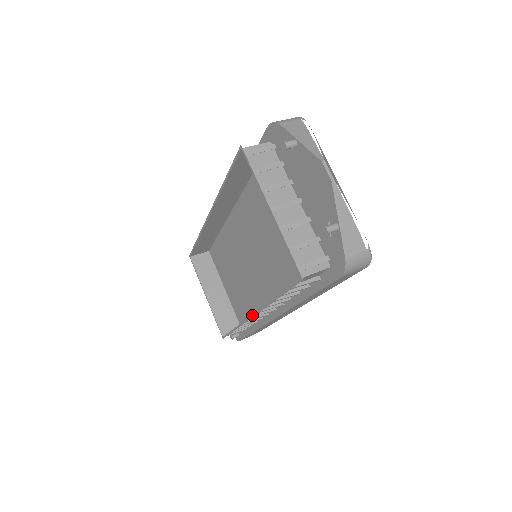
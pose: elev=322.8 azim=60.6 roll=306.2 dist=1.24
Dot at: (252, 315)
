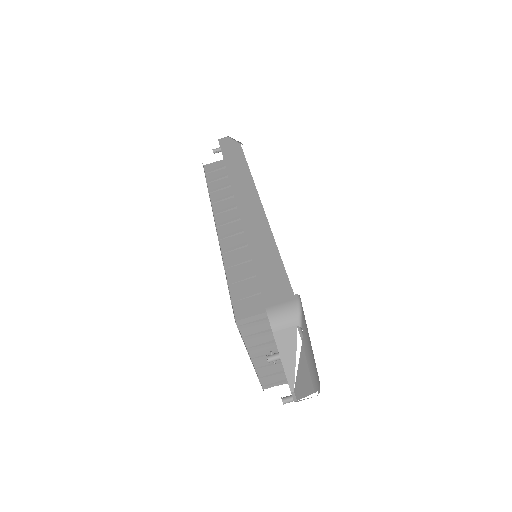
Dot at: occluded
